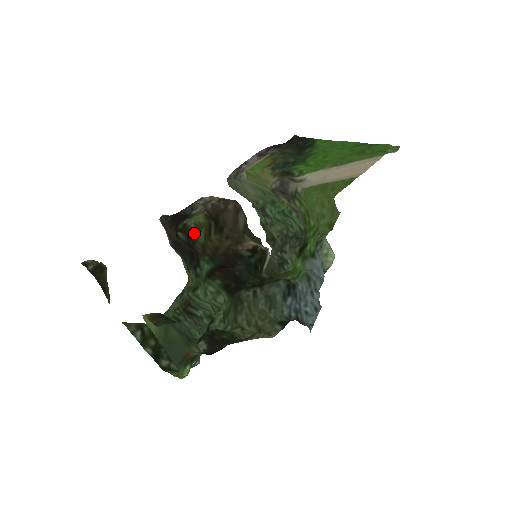
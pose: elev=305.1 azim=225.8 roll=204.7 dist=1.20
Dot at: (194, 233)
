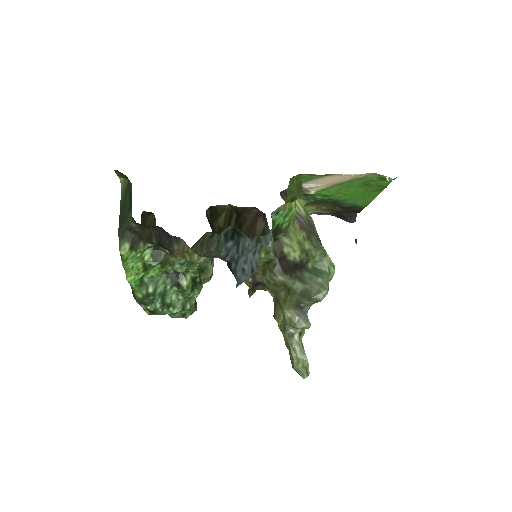
Dot at: (216, 212)
